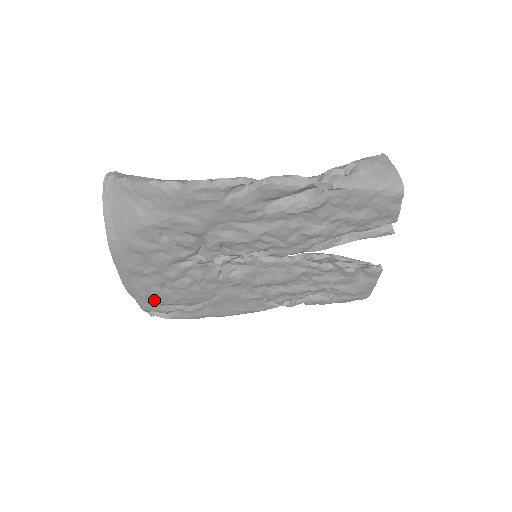
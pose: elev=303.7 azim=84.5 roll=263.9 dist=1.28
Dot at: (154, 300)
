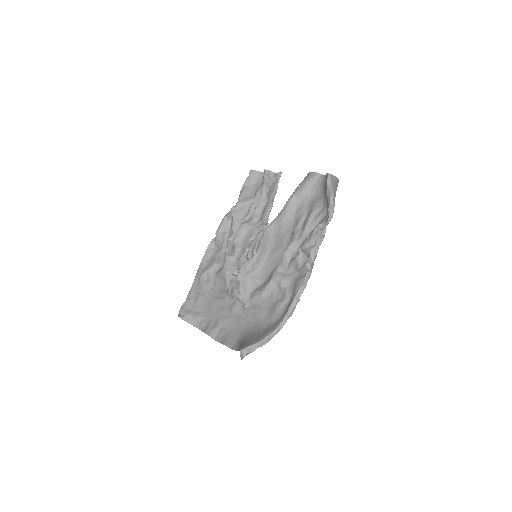
Dot at: (199, 316)
